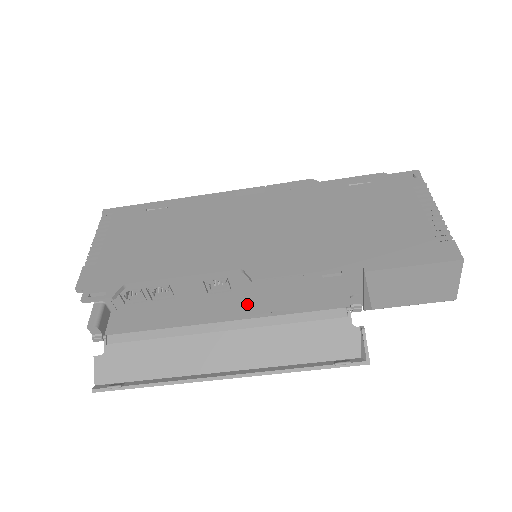
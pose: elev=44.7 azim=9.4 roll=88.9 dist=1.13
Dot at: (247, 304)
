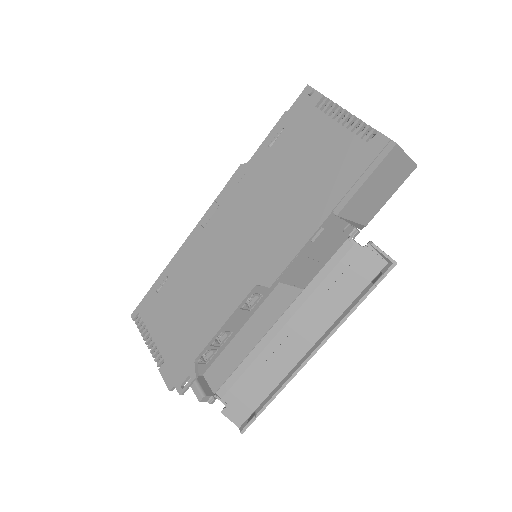
Dot at: (281, 294)
